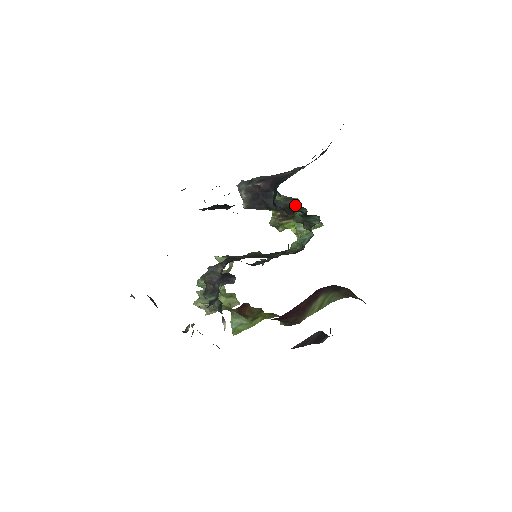
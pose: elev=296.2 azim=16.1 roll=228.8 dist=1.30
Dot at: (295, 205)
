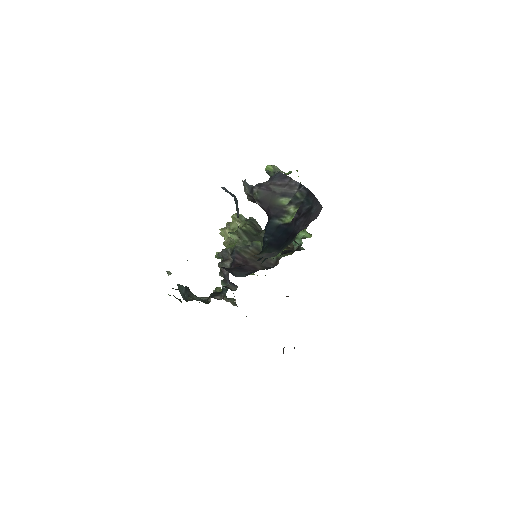
Dot at: occluded
